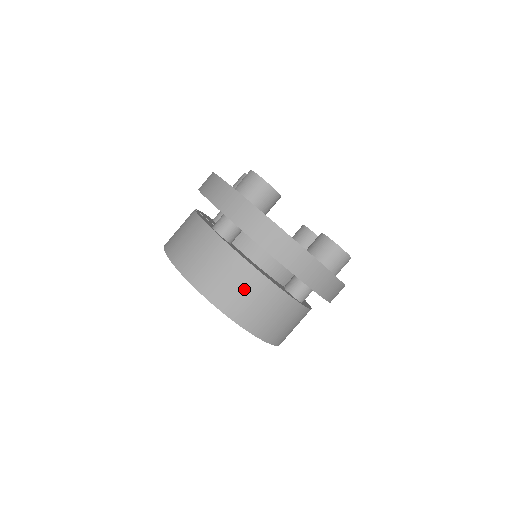
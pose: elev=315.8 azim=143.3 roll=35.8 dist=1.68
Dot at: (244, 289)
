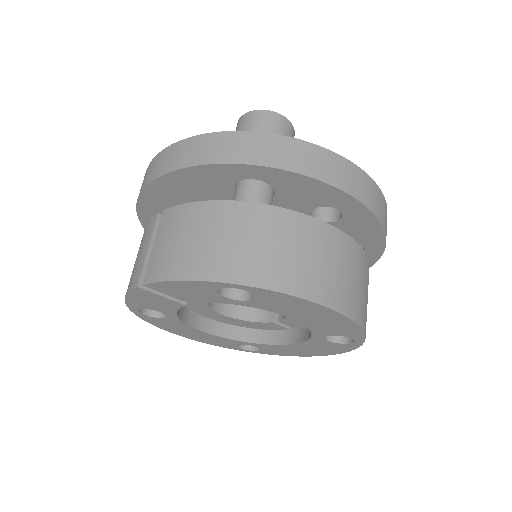
Dot at: (339, 263)
